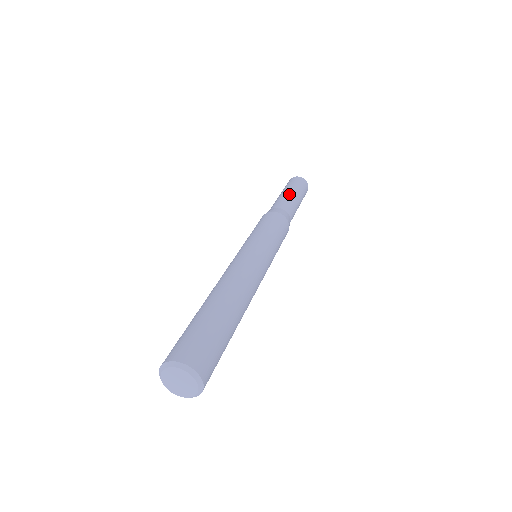
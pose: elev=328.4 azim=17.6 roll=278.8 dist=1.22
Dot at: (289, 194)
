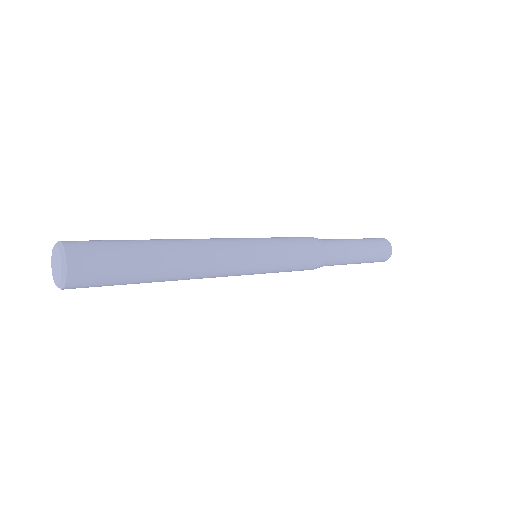
Dot at: occluded
